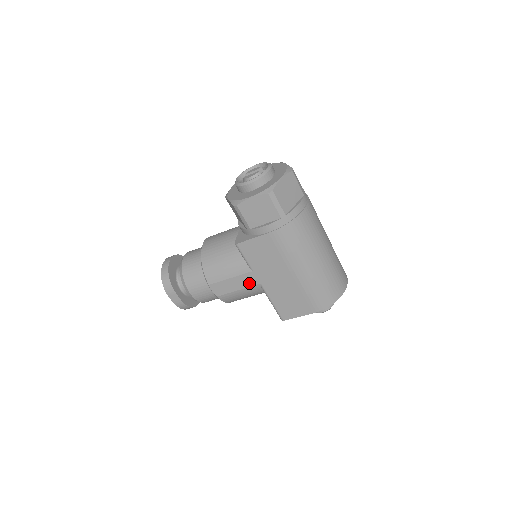
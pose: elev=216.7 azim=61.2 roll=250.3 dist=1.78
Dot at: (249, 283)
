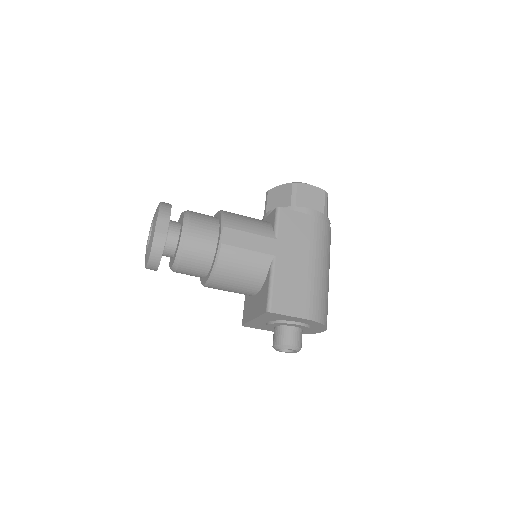
Dot at: (265, 249)
